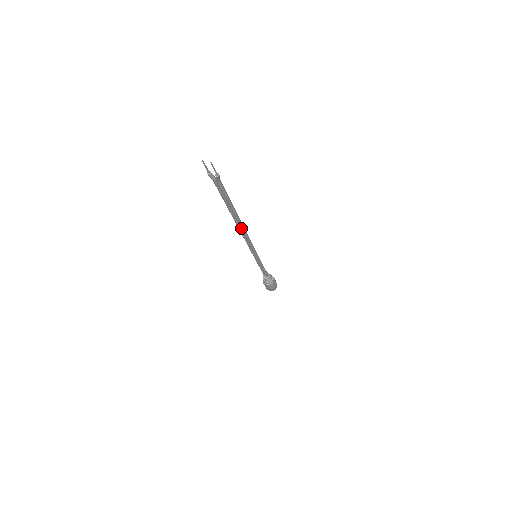
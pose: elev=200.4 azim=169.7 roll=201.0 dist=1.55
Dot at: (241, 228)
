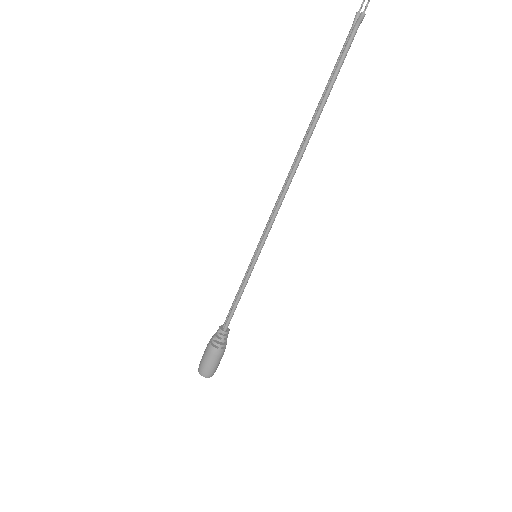
Dot at: (297, 158)
